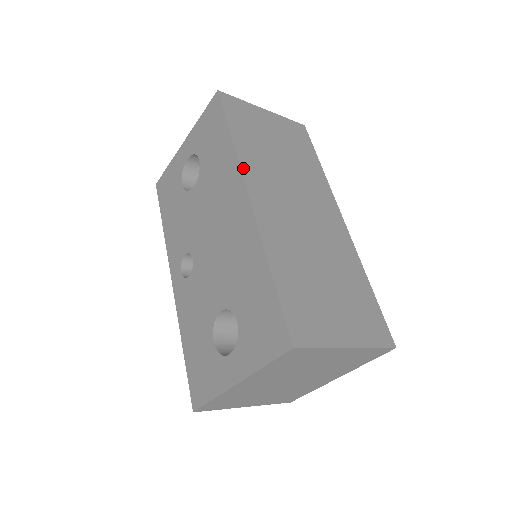
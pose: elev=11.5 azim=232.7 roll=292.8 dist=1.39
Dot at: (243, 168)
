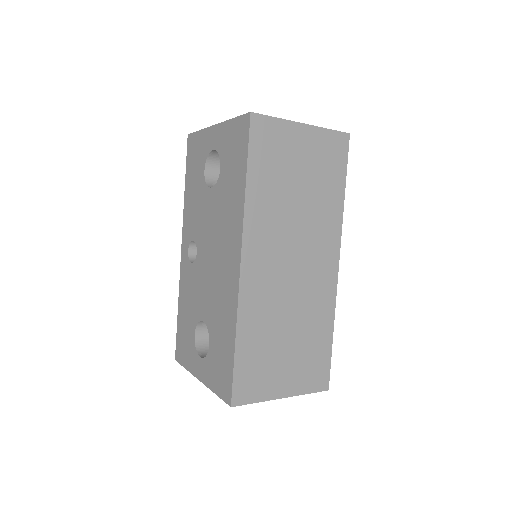
Dot at: (246, 227)
